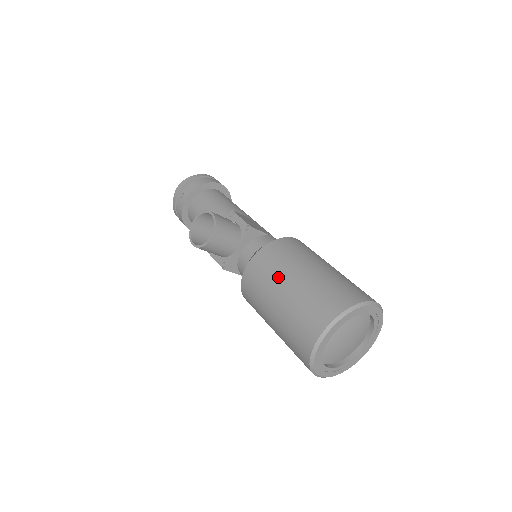
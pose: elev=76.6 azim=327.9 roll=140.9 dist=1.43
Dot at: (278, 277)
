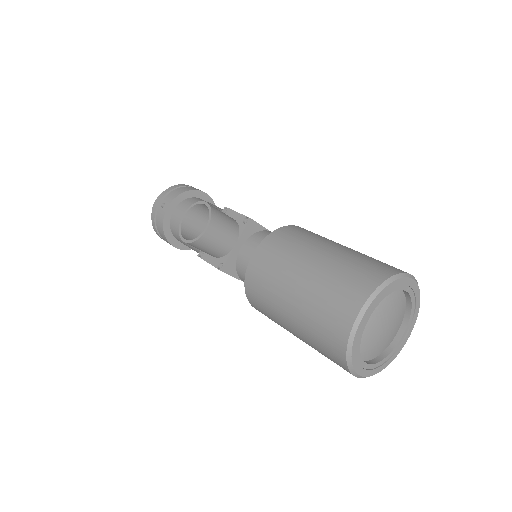
Dot at: (293, 261)
